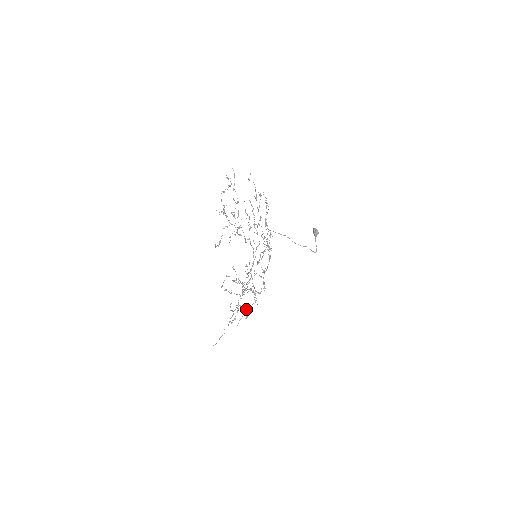
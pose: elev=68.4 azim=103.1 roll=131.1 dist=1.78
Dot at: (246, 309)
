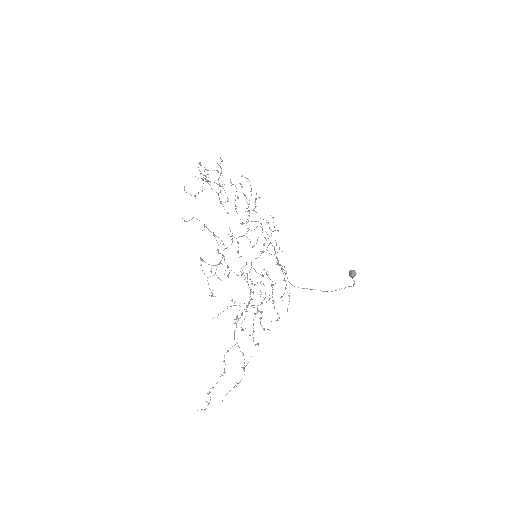
Dot at: (235, 301)
